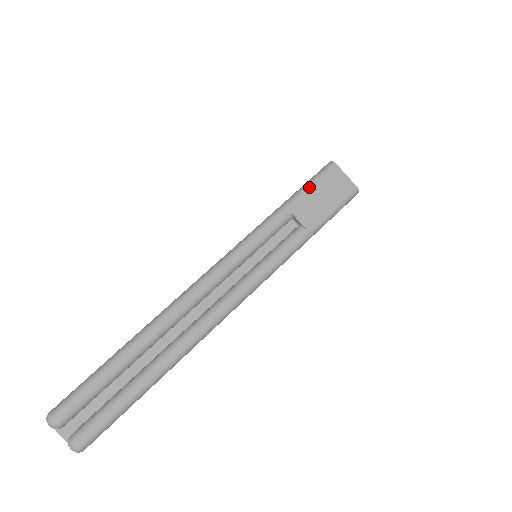
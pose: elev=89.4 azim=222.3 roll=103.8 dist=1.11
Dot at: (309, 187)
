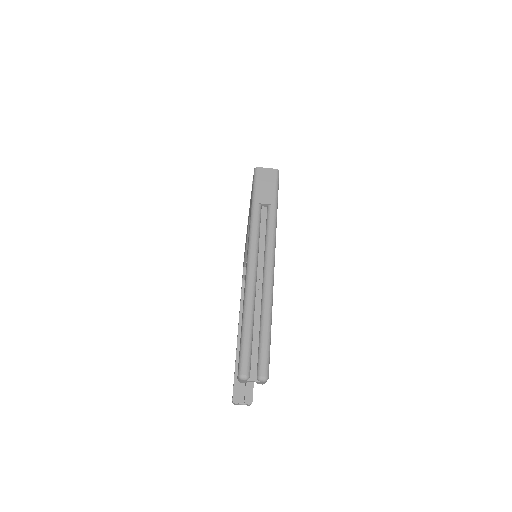
Dot at: (256, 186)
